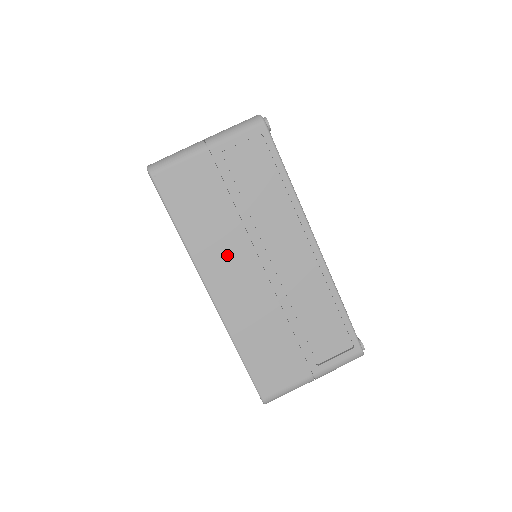
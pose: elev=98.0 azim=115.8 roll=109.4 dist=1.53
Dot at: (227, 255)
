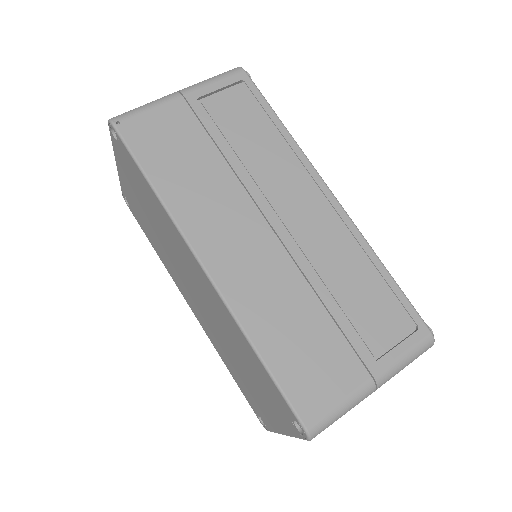
Dot at: (220, 212)
